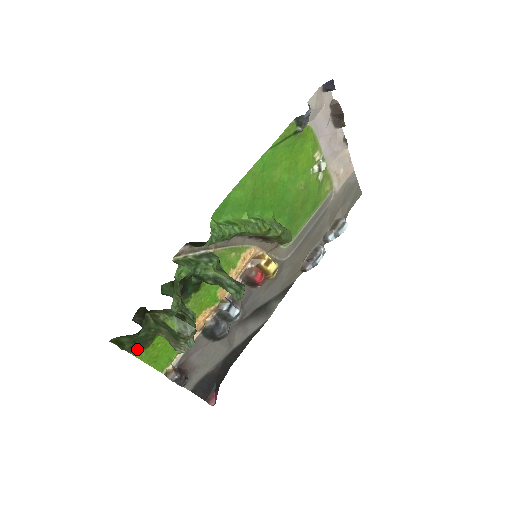
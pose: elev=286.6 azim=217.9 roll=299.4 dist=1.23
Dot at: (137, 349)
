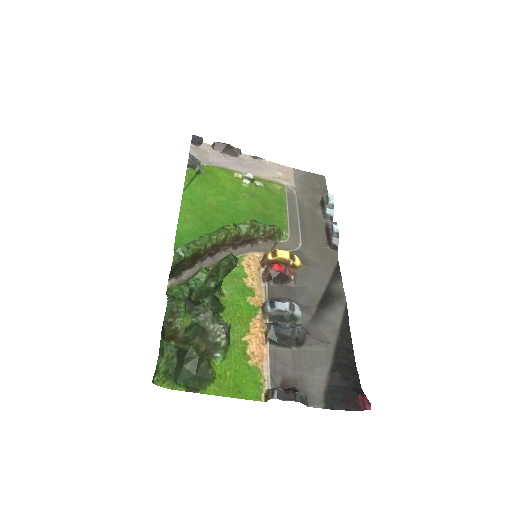
Dot at: (202, 386)
